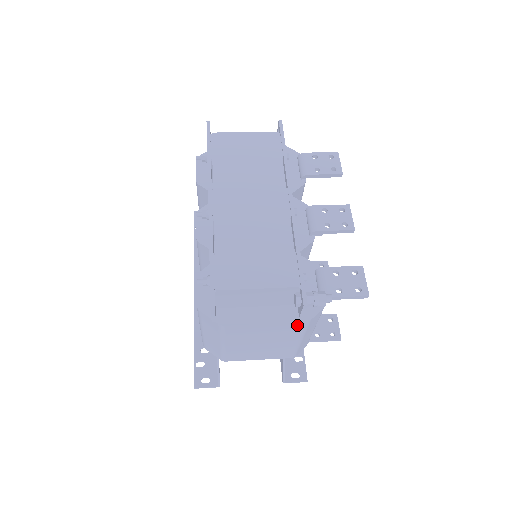
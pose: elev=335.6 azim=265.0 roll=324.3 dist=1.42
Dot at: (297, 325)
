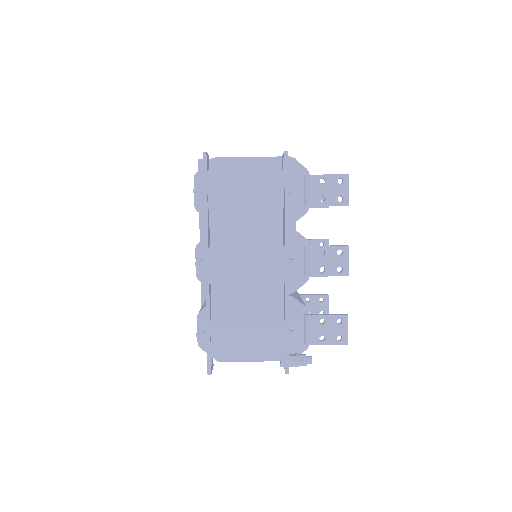
Dot at: occluded
